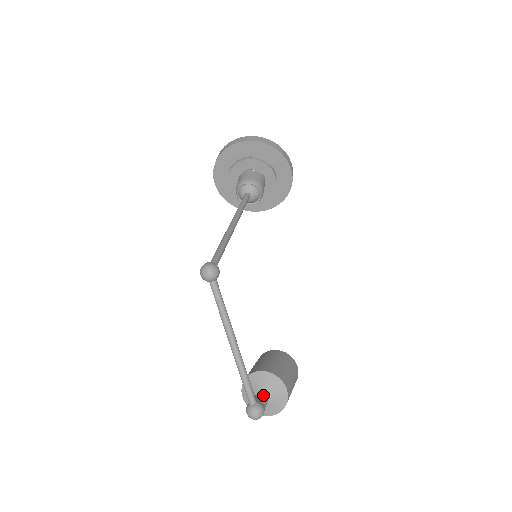
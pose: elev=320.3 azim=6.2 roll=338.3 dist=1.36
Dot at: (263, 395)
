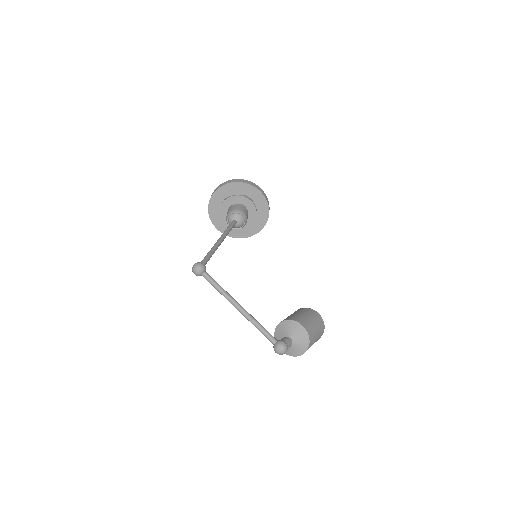
Dot at: (285, 337)
